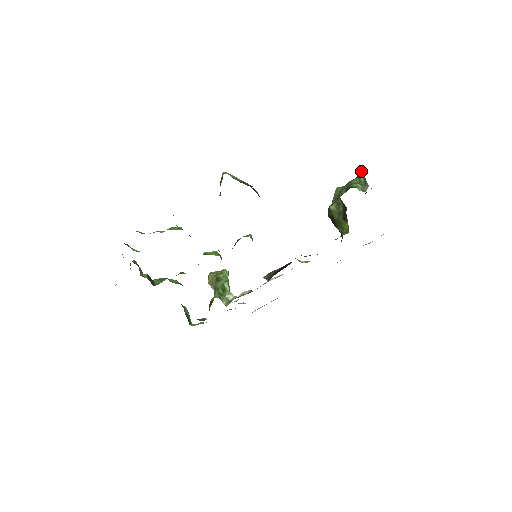
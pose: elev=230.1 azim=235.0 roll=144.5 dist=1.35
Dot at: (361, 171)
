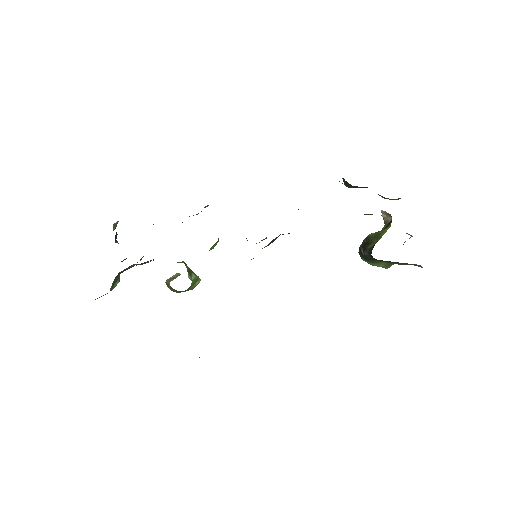
Dot at: (404, 242)
